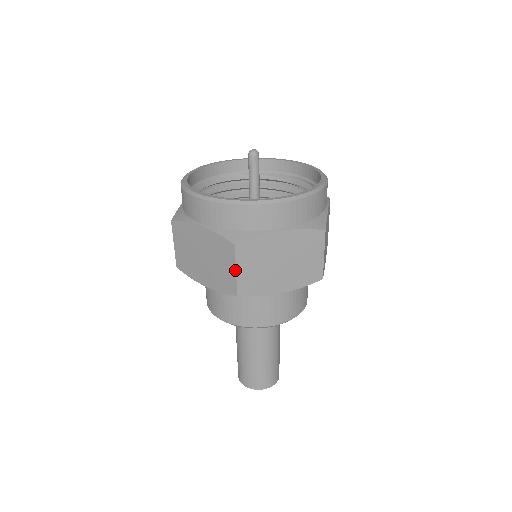
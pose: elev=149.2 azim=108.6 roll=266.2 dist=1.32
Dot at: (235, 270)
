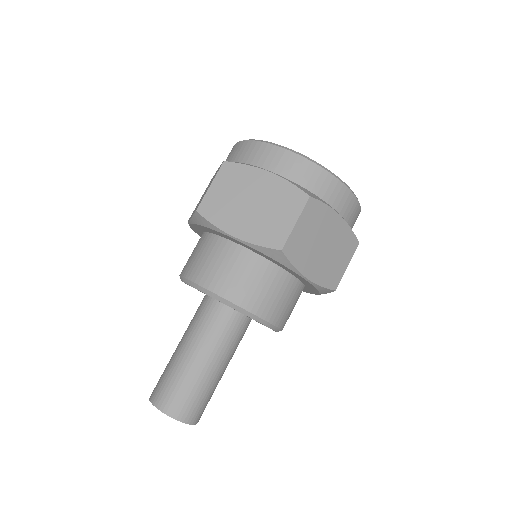
Dot at: (210, 185)
